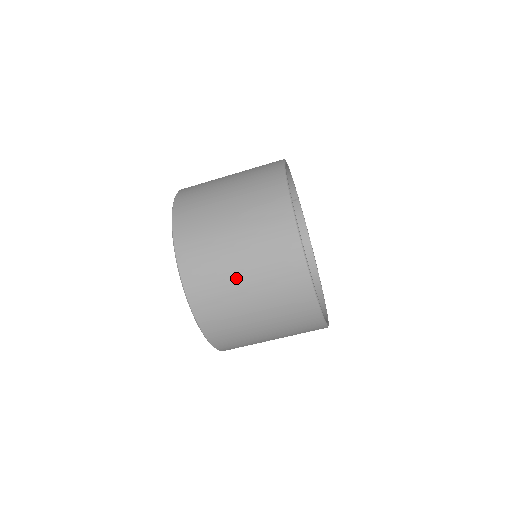
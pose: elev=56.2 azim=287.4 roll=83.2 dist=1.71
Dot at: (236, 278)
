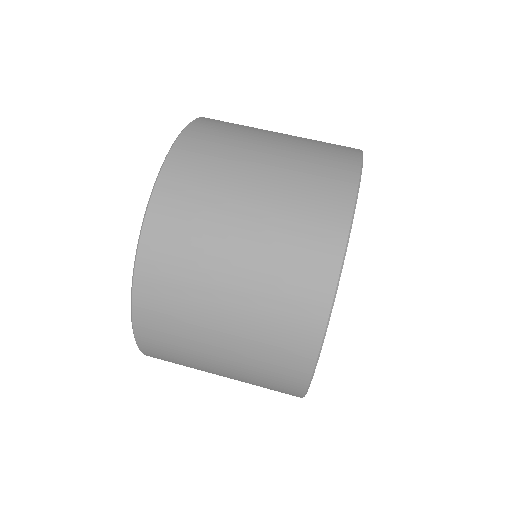
Dot at: (259, 146)
